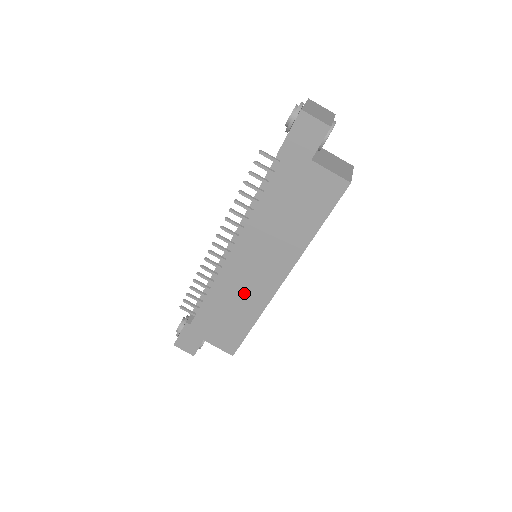
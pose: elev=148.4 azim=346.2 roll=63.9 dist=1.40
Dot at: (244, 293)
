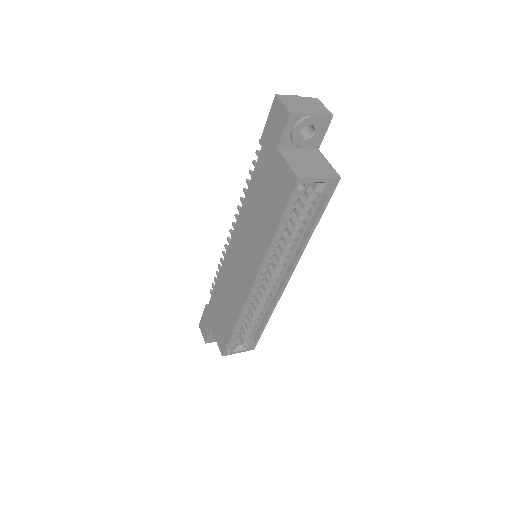
Dot at: (233, 287)
